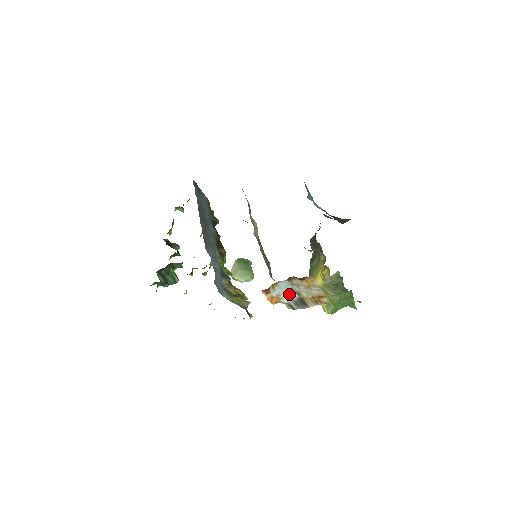
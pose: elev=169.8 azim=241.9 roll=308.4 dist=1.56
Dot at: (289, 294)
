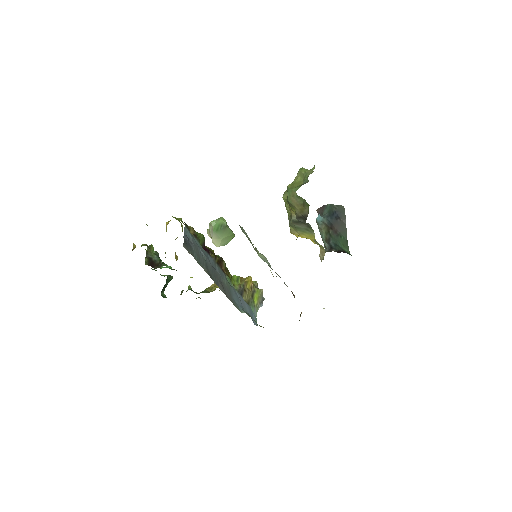
Dot at: occluded
